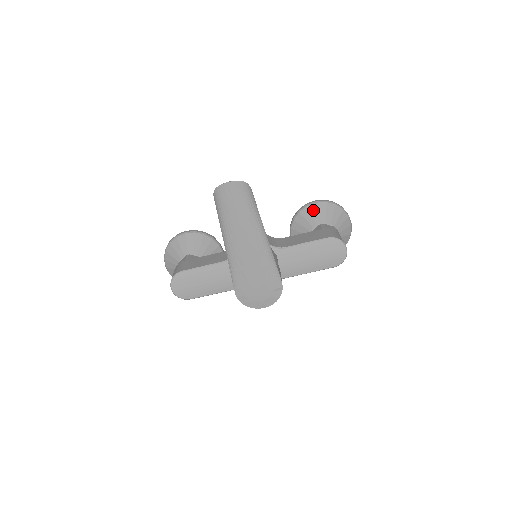
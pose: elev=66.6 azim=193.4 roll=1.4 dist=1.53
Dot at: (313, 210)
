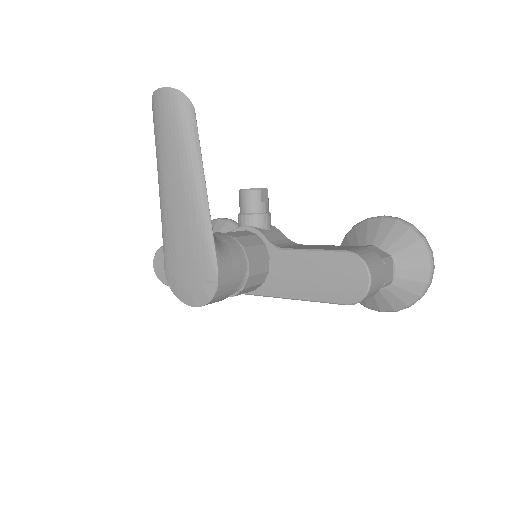
Dot at: (372, 226)
